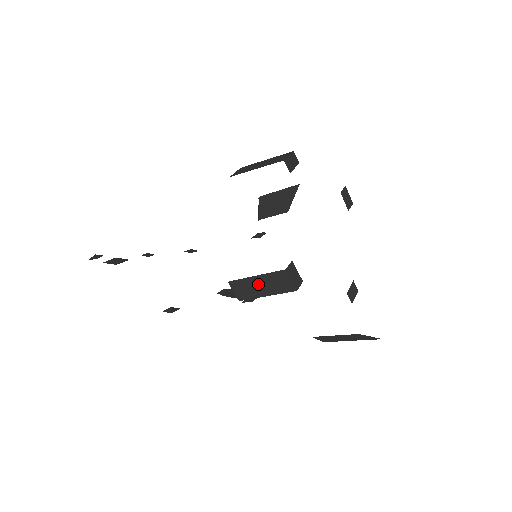
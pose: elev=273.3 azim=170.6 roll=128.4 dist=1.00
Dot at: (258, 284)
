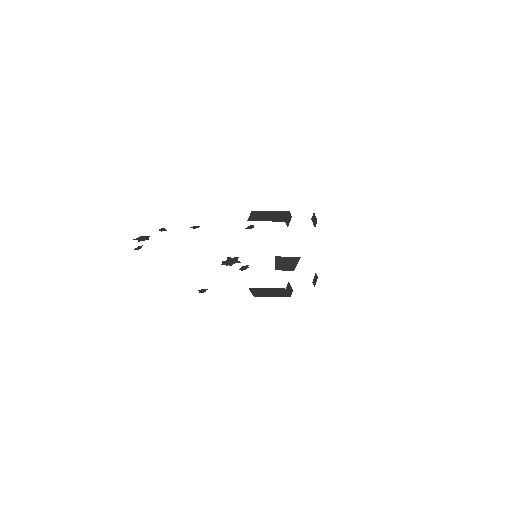
Dot at: (268, 292)
